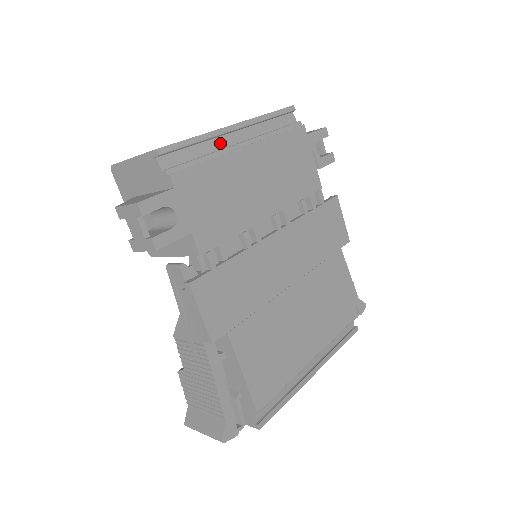
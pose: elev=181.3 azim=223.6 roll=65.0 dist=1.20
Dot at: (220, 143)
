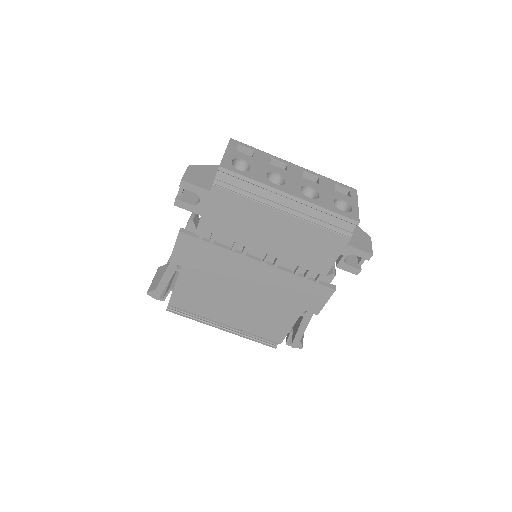
Dot at: (271, 195)
